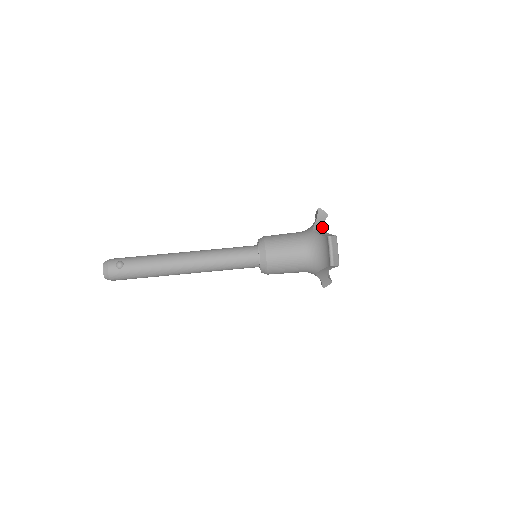
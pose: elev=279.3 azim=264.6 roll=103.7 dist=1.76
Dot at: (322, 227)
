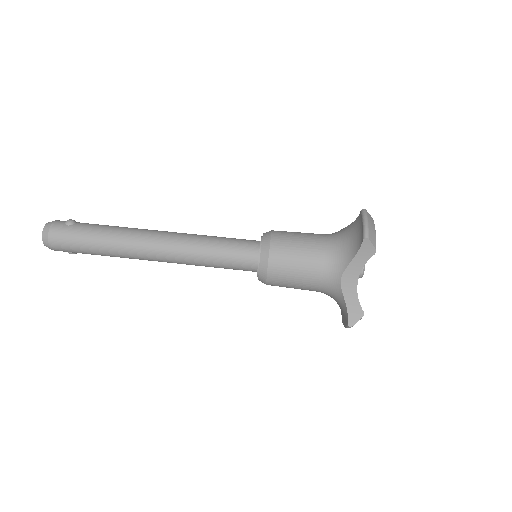
Dot at: occluded
